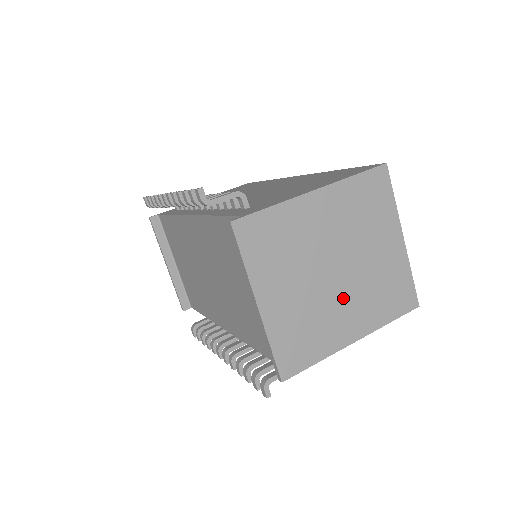
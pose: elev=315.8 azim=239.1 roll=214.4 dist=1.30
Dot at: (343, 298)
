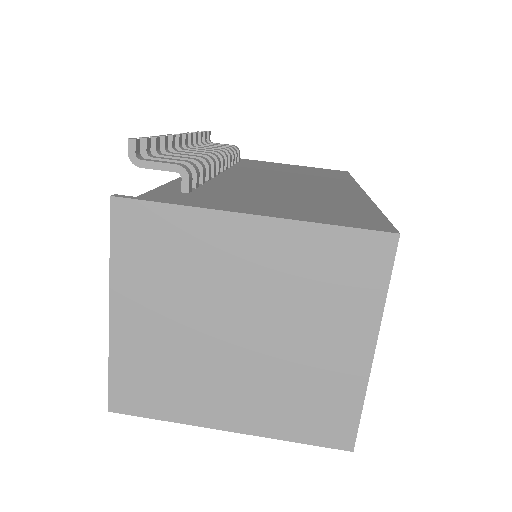
Dot at: (234, 372)
